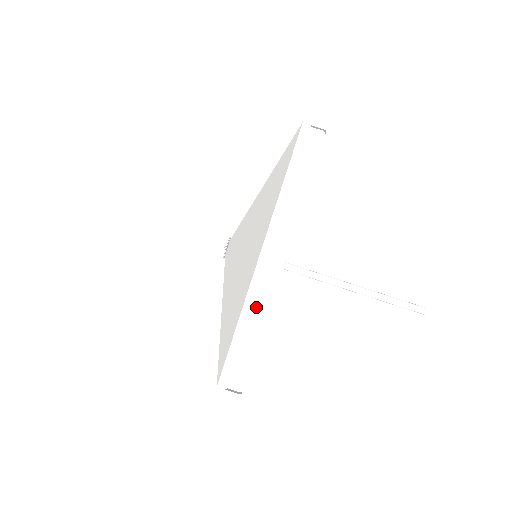
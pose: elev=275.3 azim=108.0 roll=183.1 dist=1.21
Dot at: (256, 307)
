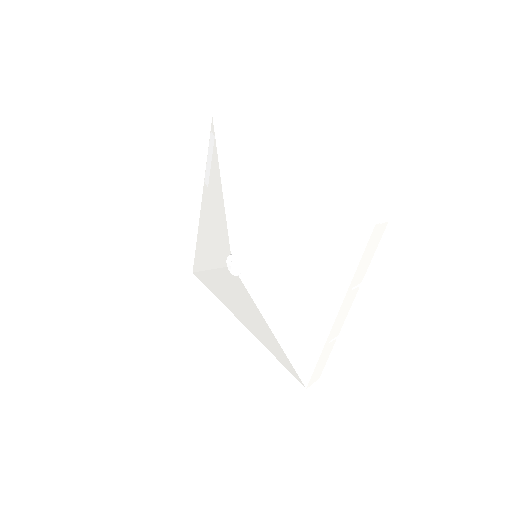
Dot at: (321, 182)
